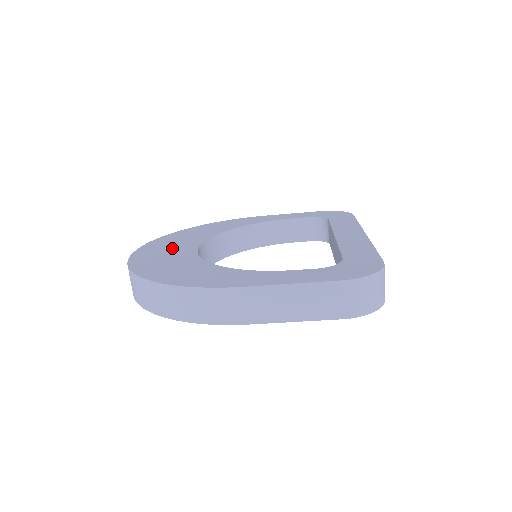
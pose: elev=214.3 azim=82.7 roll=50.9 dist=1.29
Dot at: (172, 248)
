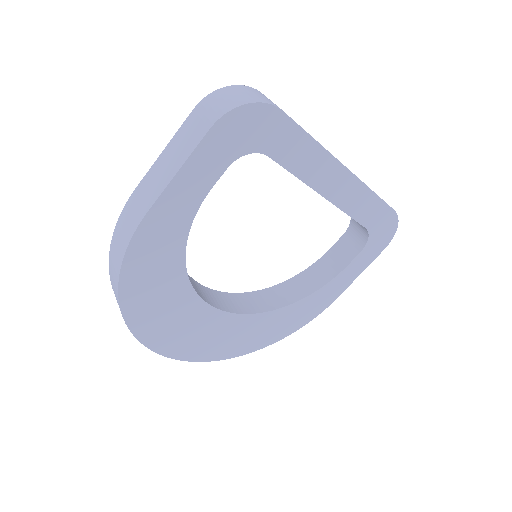
Dot at: occluded
